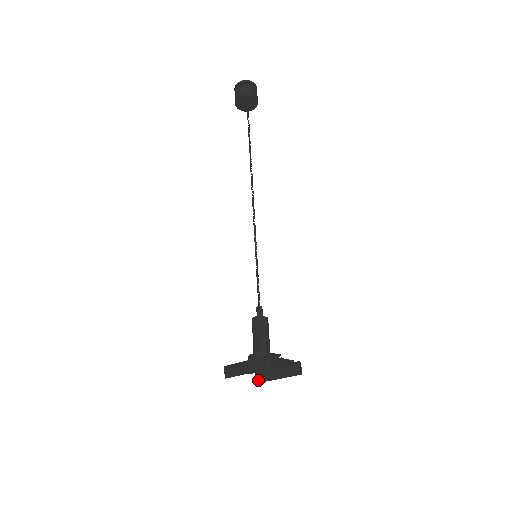
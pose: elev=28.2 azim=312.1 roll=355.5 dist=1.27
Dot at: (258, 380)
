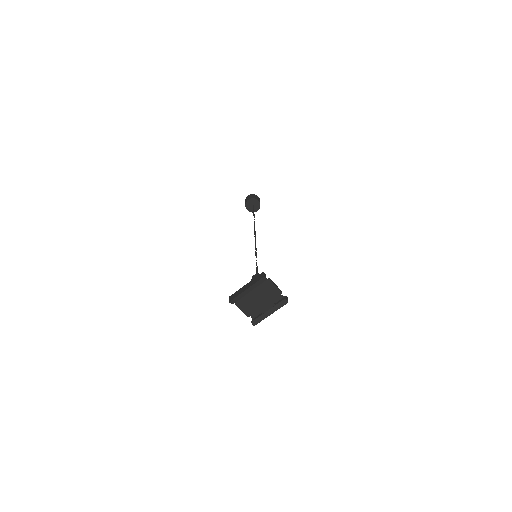
Dot at: (254, 321)
